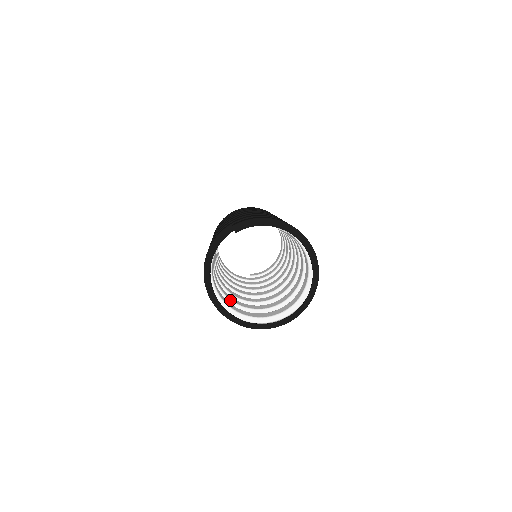
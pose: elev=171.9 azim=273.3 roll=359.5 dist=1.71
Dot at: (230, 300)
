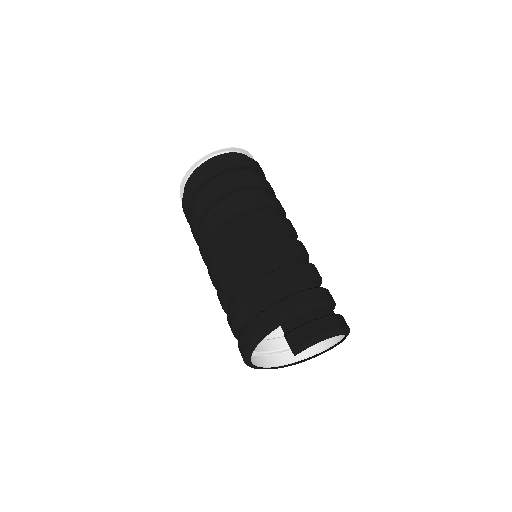
Dot at: occluded
